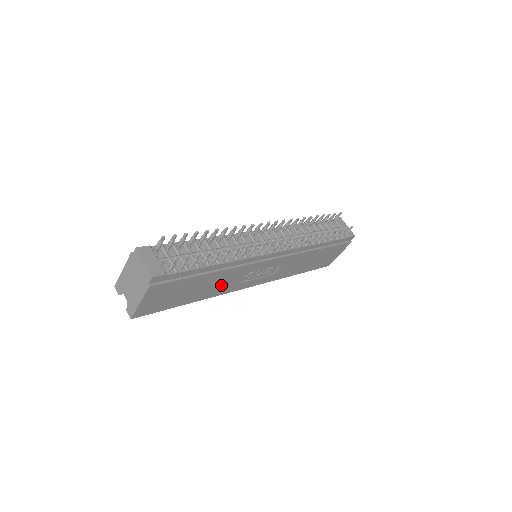
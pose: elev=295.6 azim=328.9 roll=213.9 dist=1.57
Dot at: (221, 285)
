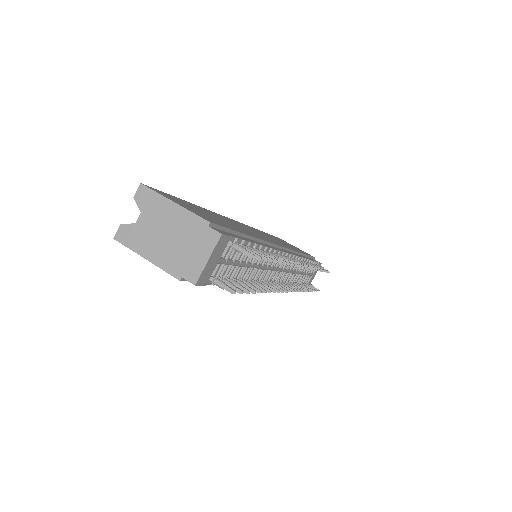
Dot at: occluded
